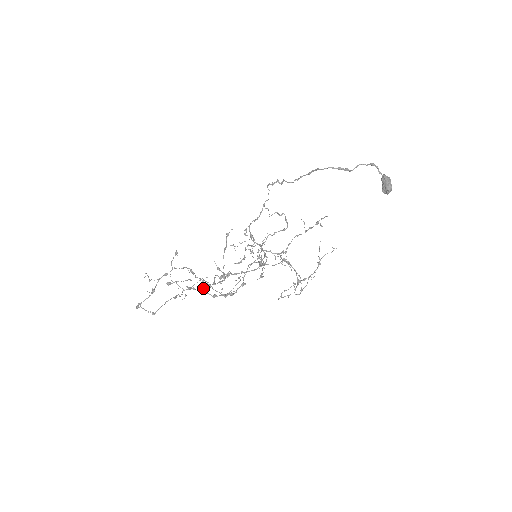
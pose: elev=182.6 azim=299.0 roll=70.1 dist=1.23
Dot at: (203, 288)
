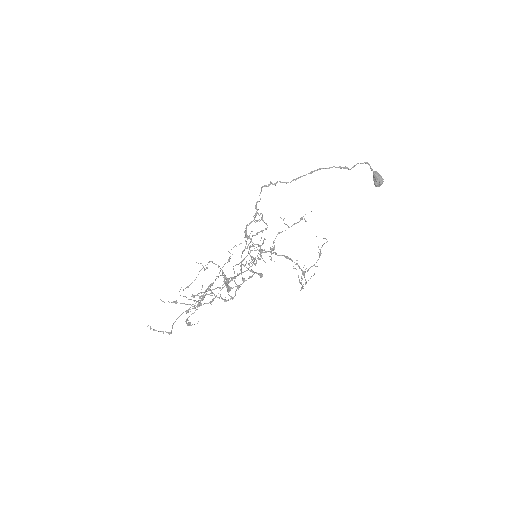
Dot at: (199, 298)
